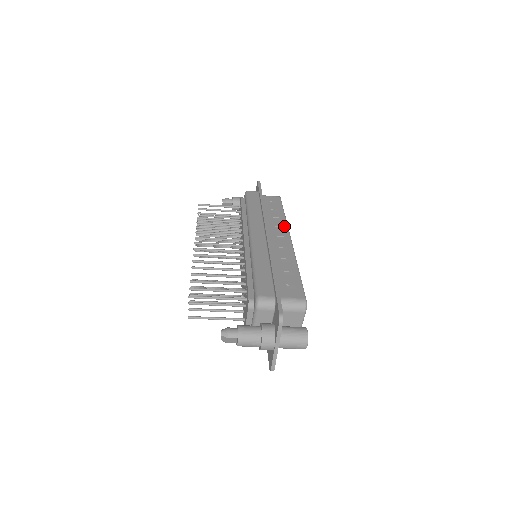
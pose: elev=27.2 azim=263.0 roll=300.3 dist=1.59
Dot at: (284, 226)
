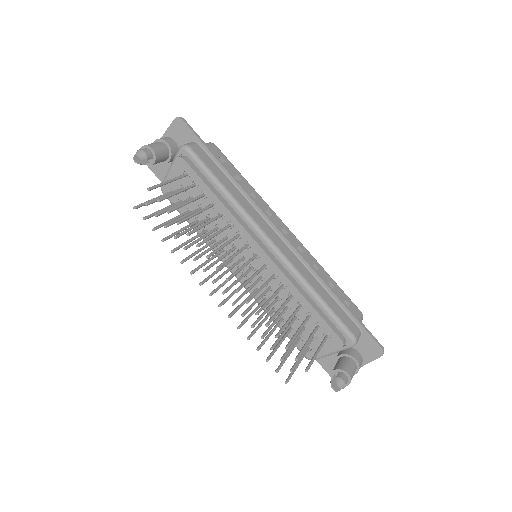
Dot at: (269, 208)
